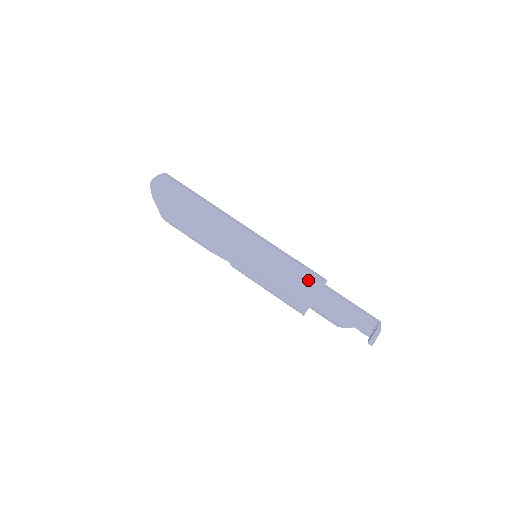
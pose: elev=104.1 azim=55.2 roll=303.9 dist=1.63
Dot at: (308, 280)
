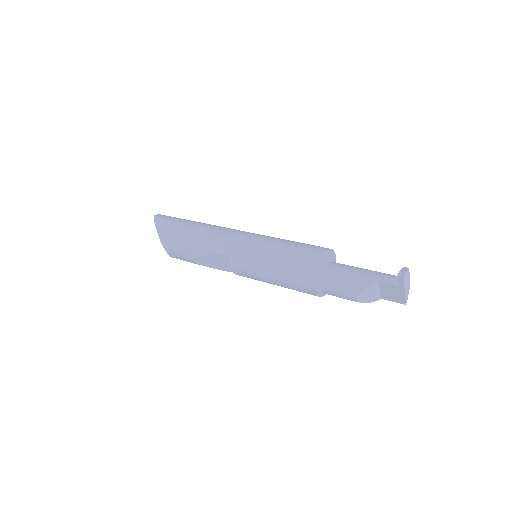
Dot at: (314, 245)
